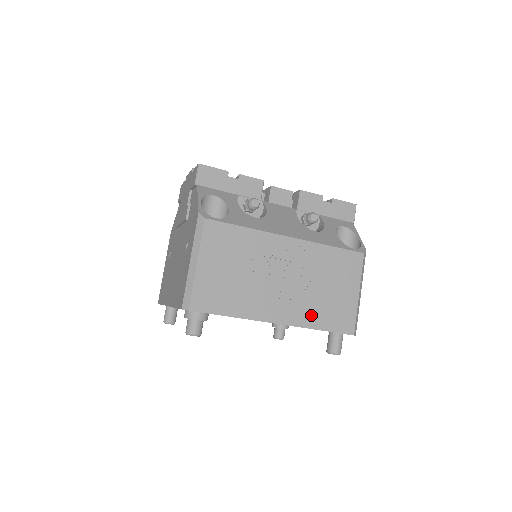
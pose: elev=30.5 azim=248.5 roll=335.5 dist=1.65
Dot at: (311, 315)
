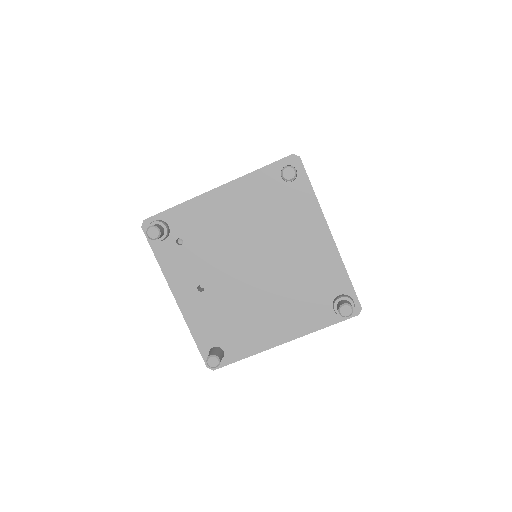
Dot at: occluded
